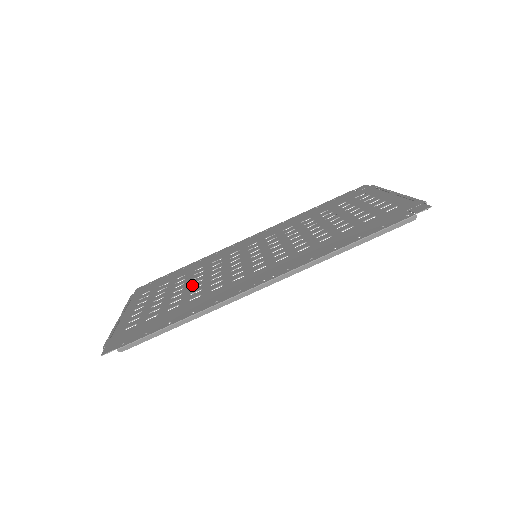
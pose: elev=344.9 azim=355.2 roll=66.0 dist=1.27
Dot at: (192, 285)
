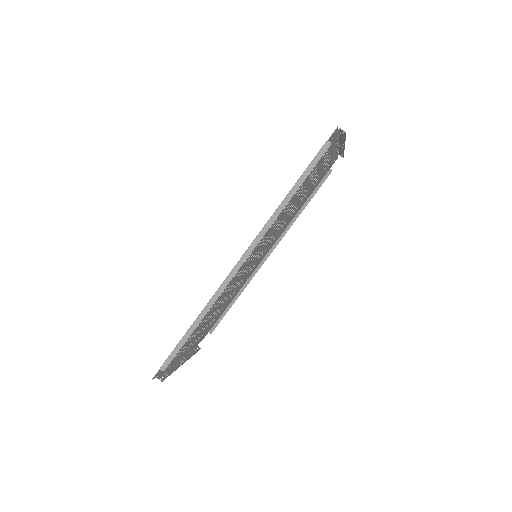
Dot at: (218, 305)
